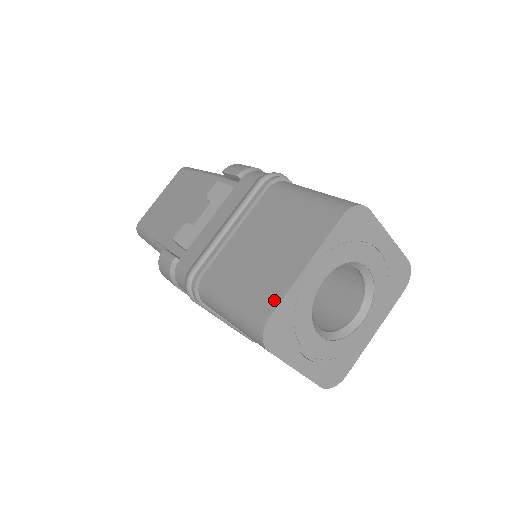
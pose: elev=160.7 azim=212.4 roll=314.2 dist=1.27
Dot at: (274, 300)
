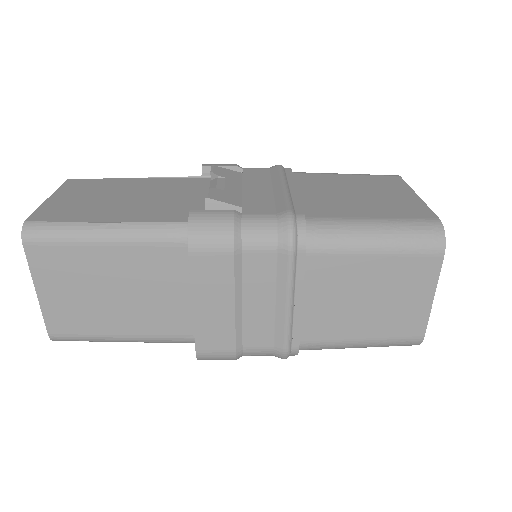
Dot at: (425, 211)
